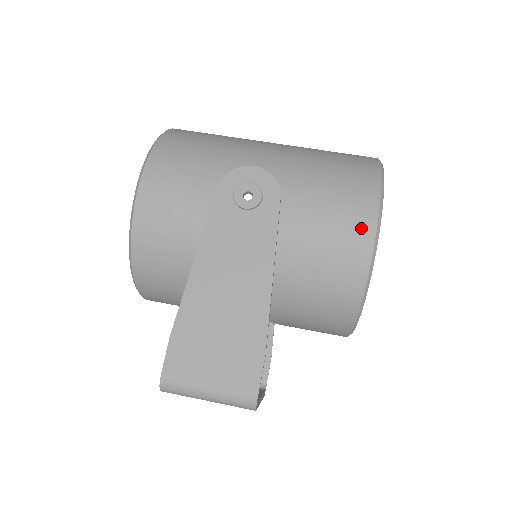
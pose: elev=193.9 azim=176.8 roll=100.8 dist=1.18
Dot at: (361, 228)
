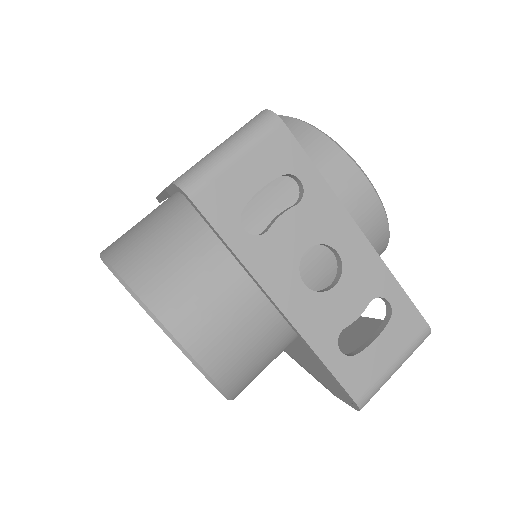
Dot at: occluded
